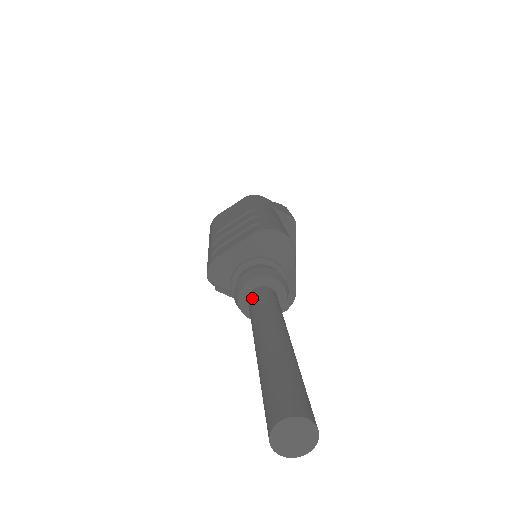
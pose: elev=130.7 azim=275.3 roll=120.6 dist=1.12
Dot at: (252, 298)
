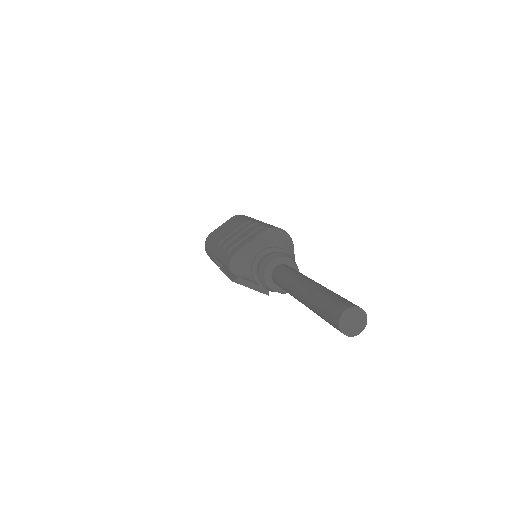
Dot at: (277, 271)
